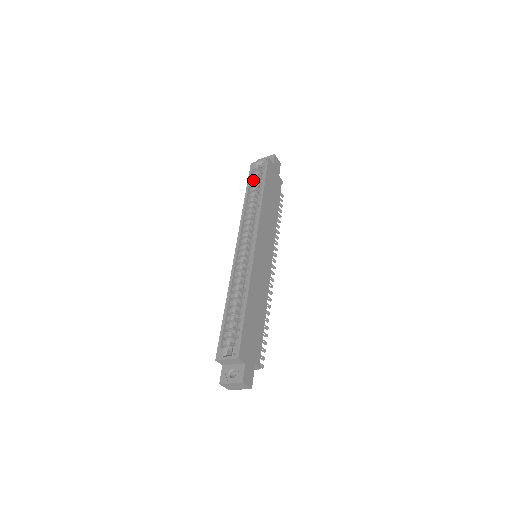
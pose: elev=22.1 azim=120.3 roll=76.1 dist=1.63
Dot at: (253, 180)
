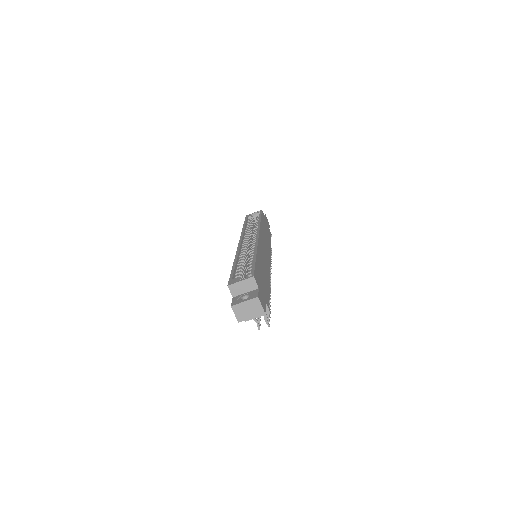
Dot at: (249, 221)
